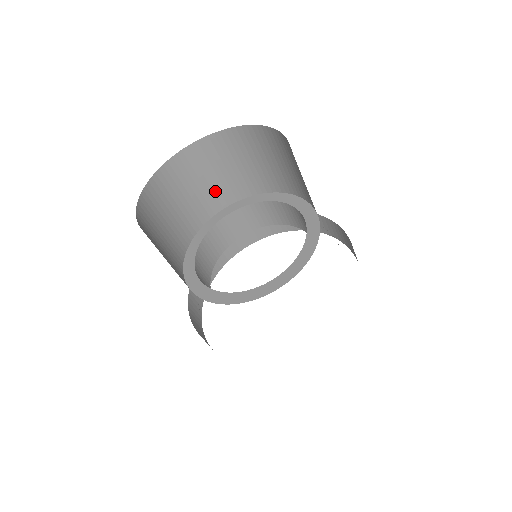
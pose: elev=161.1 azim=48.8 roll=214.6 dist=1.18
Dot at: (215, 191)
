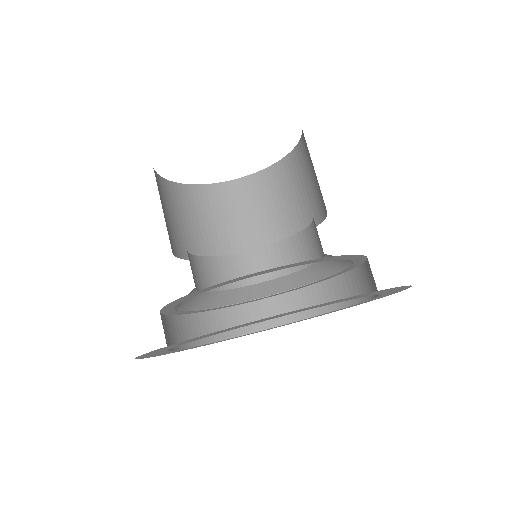
Dot at: (240, 232)
